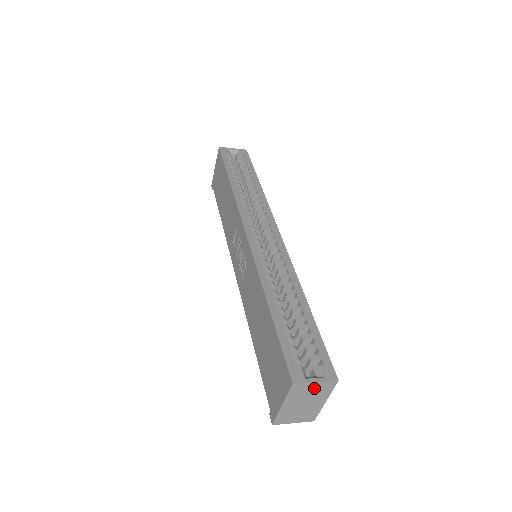
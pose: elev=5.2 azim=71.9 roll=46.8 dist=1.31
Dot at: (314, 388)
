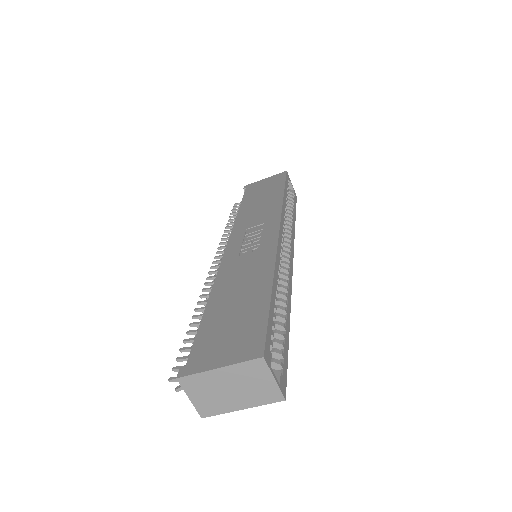
Dot at: (263, 383)
